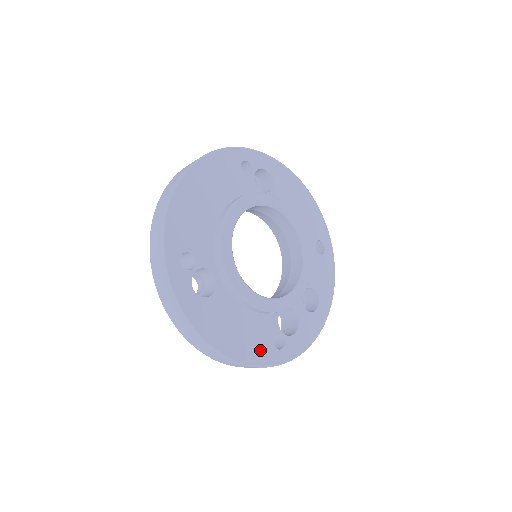
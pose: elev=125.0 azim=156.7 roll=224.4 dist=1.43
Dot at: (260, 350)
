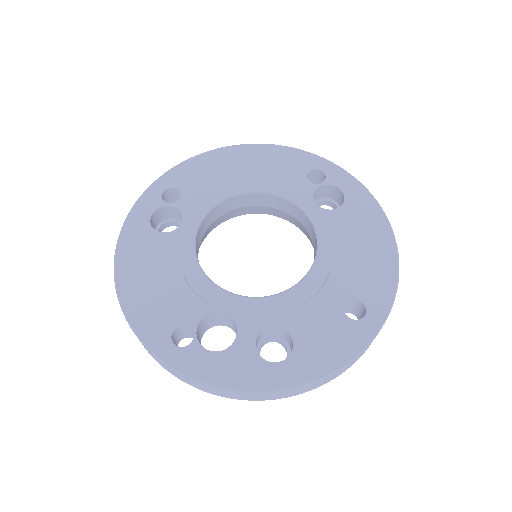
Dot at: (153, 319)
